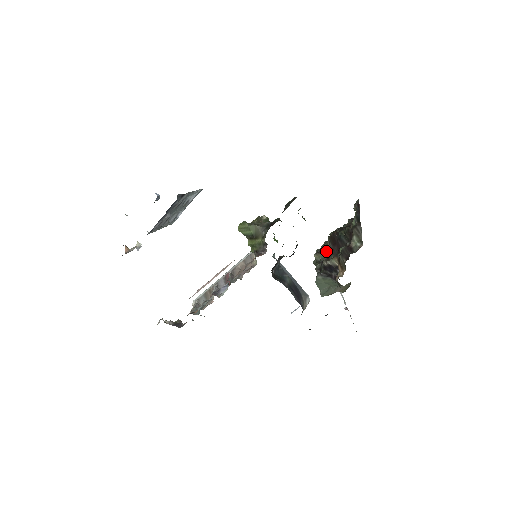
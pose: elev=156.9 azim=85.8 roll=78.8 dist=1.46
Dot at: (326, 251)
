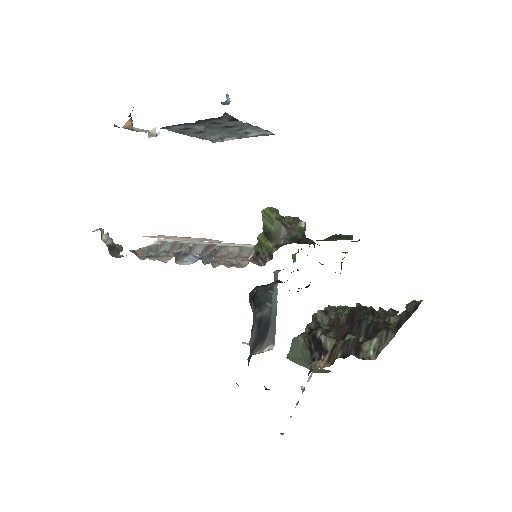
Dot at: (334, 320)
